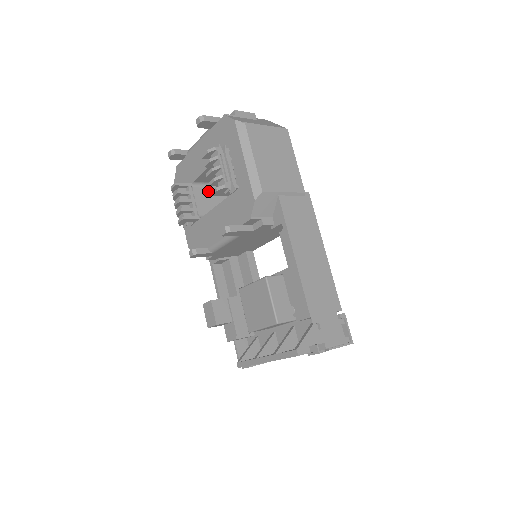
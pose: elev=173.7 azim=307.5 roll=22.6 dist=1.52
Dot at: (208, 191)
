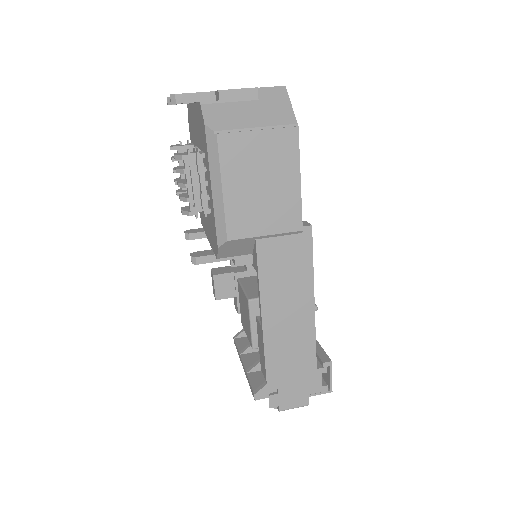
Dot at: occluded
